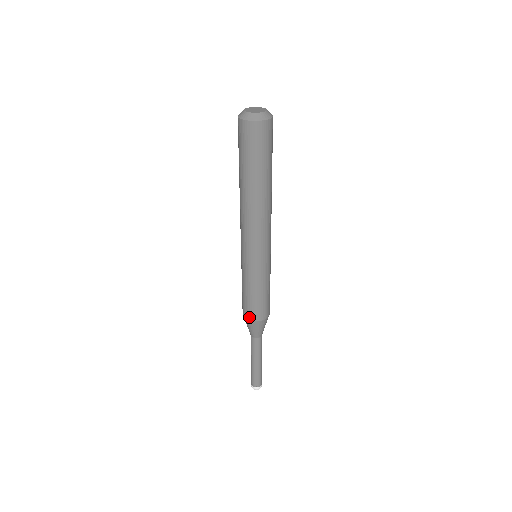
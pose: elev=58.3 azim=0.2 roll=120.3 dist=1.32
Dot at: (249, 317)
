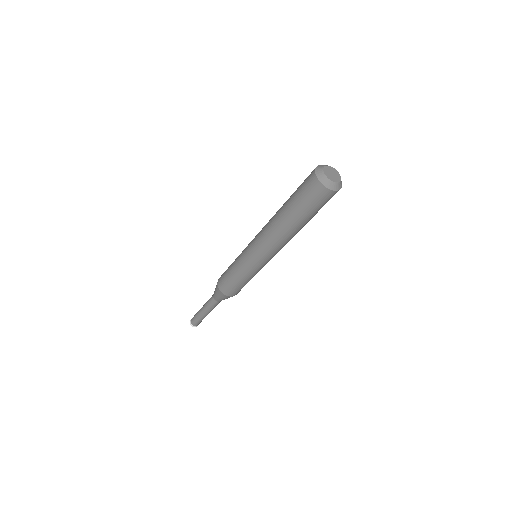
Dot at: (229, 295)
